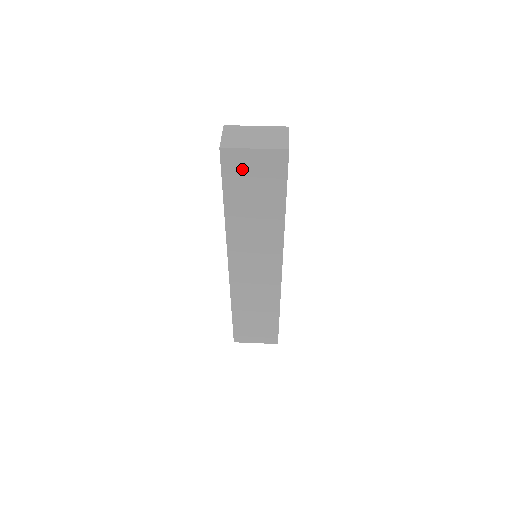
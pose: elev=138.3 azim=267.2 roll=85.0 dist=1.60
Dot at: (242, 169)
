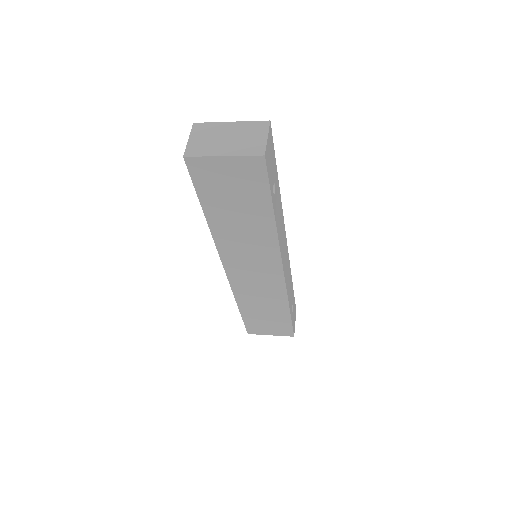
Dot at: (215, 177)
